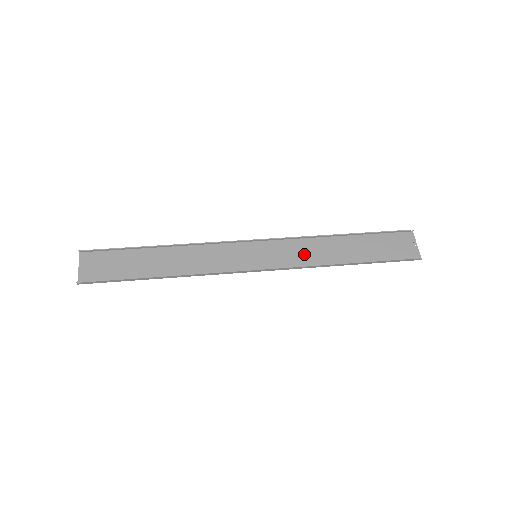
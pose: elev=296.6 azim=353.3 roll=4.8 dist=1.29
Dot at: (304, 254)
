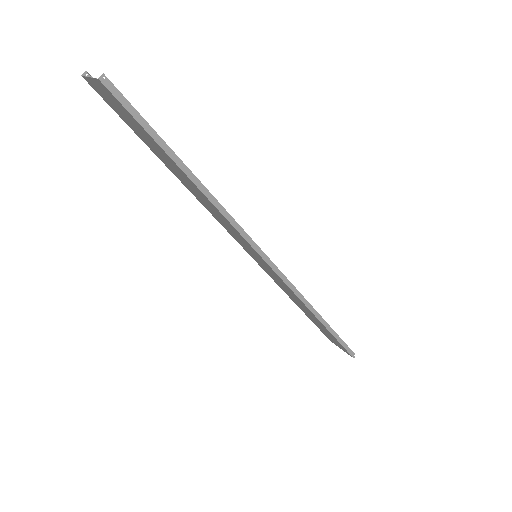
Dot at: (287, 289)
